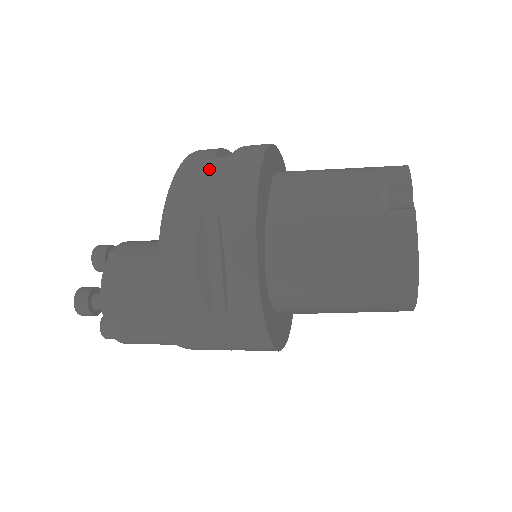
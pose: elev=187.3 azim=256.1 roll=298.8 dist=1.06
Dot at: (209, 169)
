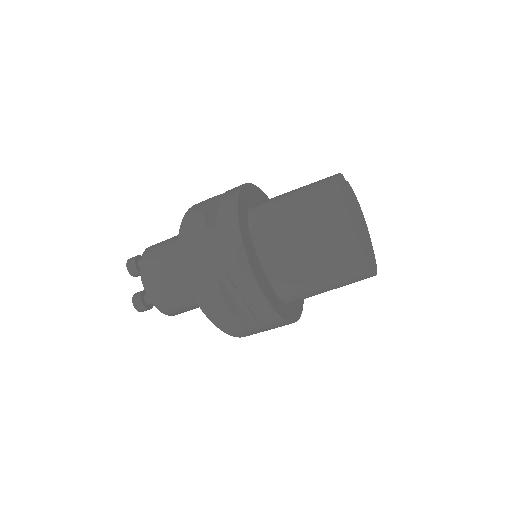
Dot at: occluded
